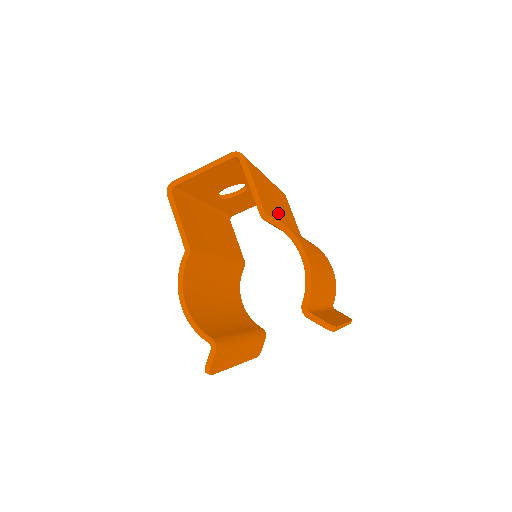
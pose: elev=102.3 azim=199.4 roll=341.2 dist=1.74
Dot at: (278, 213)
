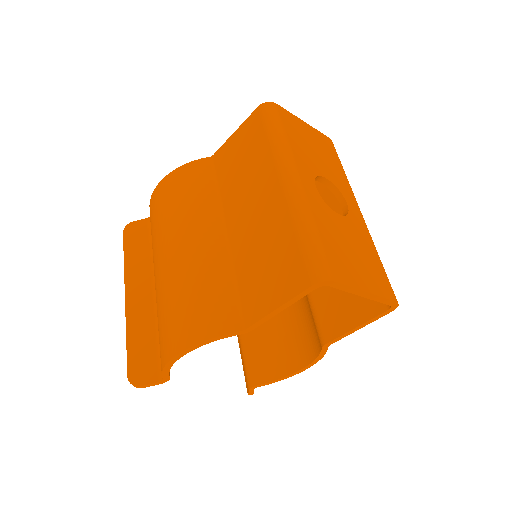
Dot at: occluded
